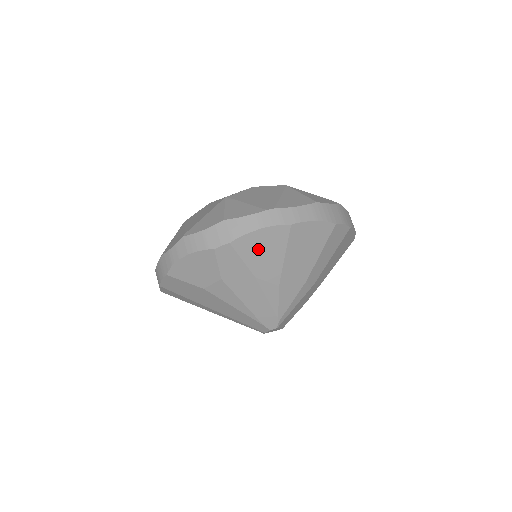
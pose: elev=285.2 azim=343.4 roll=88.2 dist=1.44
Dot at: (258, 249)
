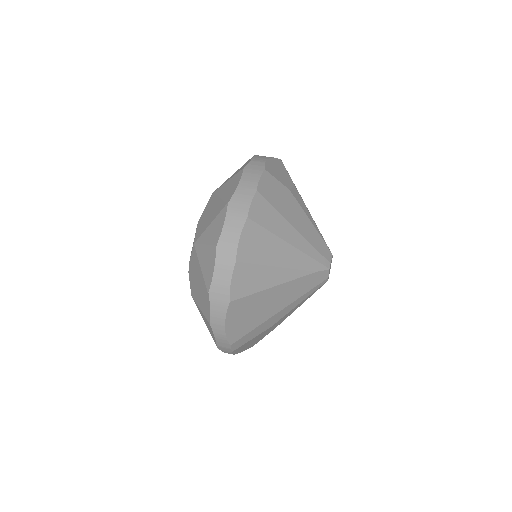
Dot at: occluded
